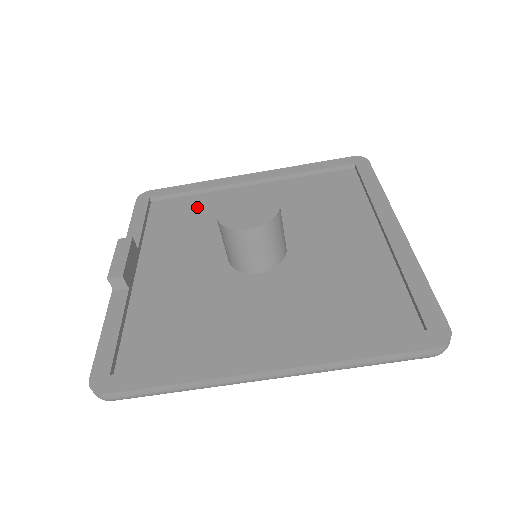
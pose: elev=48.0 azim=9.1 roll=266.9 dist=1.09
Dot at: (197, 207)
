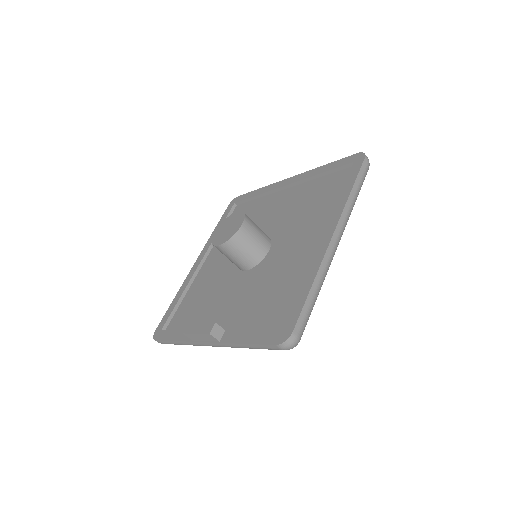
Dot at: (194, 297)
